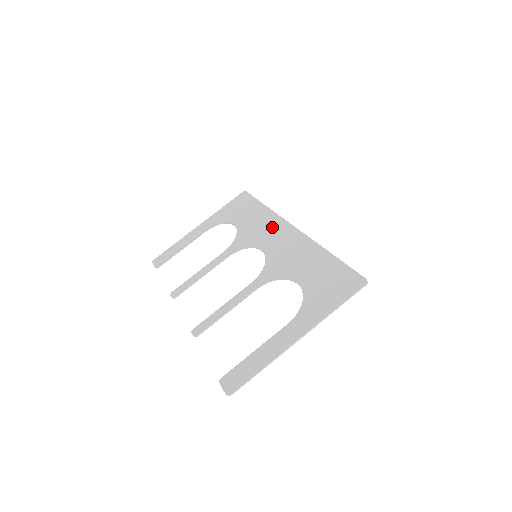
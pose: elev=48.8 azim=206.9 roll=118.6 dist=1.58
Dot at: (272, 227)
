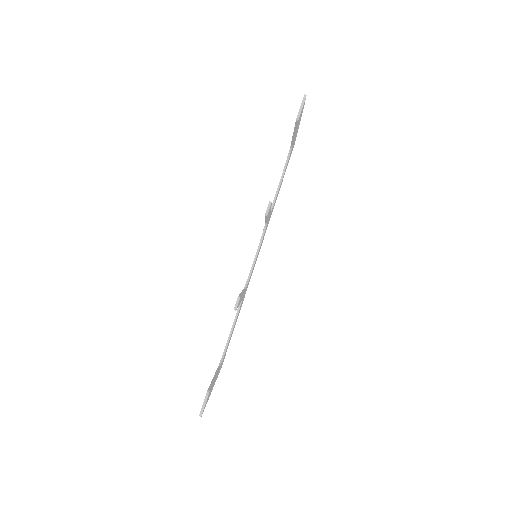
Dot at: occluded
